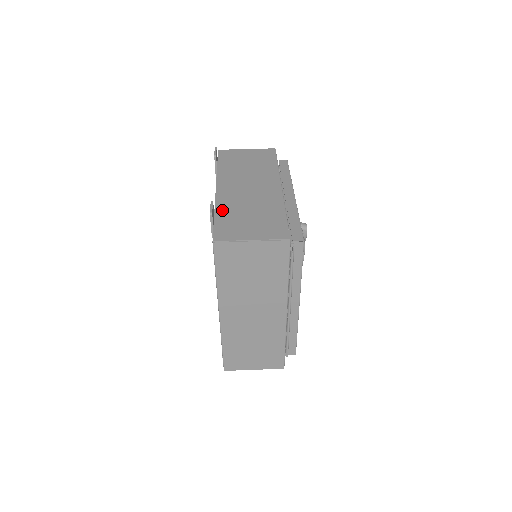
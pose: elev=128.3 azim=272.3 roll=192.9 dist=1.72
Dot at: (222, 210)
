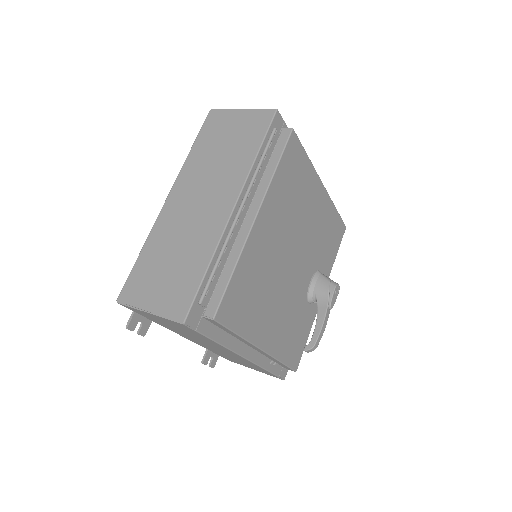
Dot at: occluded
